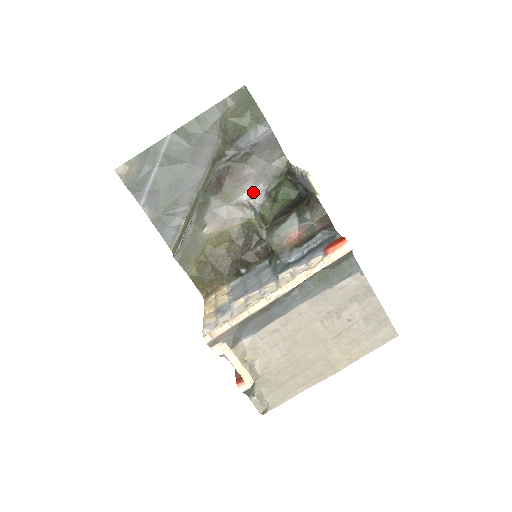
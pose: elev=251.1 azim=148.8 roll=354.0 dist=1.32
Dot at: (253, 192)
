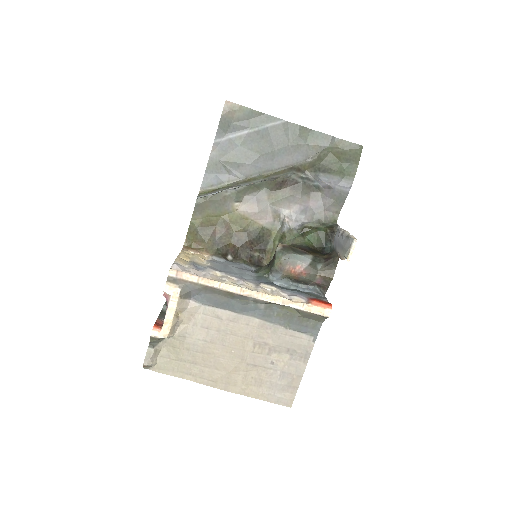
Dot at: (294, 215)
